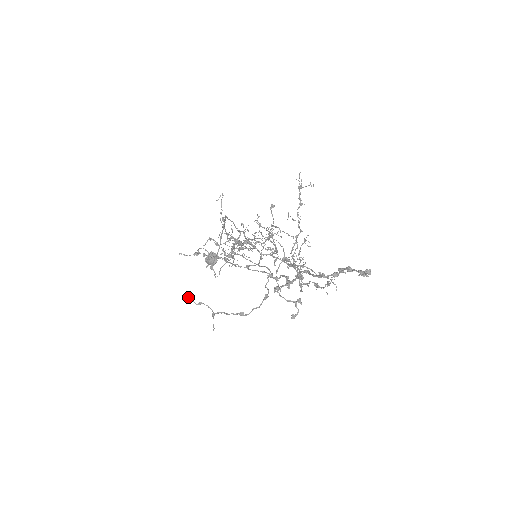
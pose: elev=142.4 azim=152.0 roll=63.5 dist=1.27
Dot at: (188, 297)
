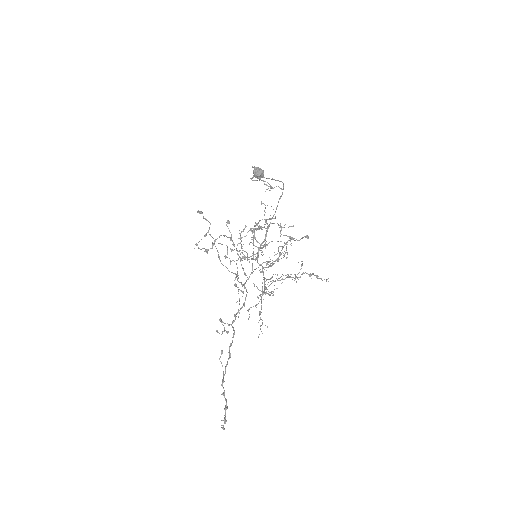
Dot at: (201, 213)
